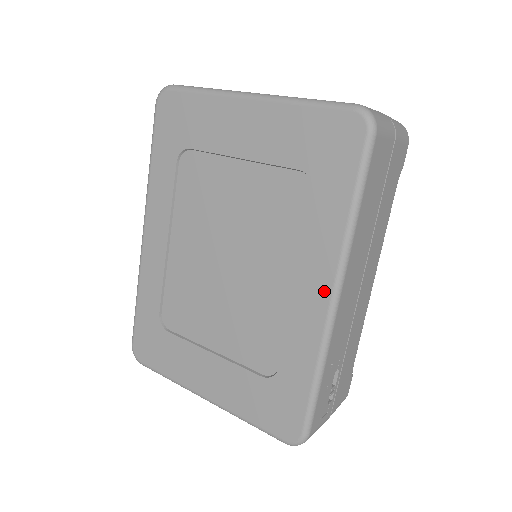
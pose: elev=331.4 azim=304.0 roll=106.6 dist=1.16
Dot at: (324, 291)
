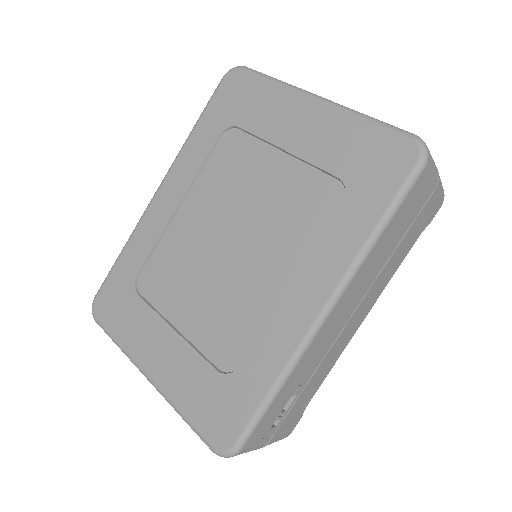
Dot at: (317, 301)
